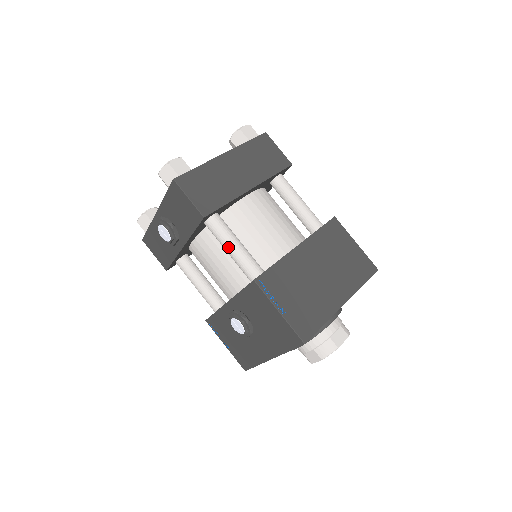
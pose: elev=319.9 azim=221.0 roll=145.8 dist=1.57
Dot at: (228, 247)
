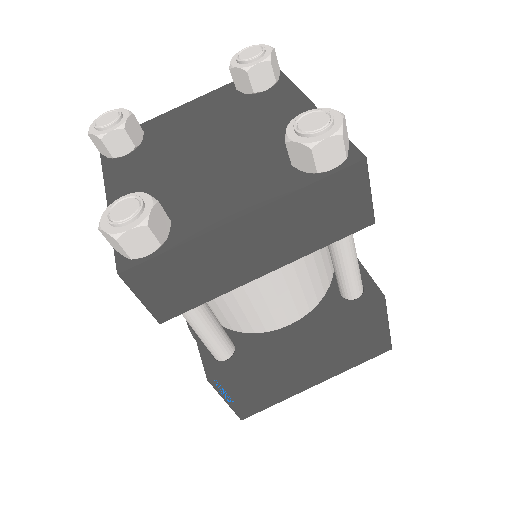
Dot at: (193, 329)
